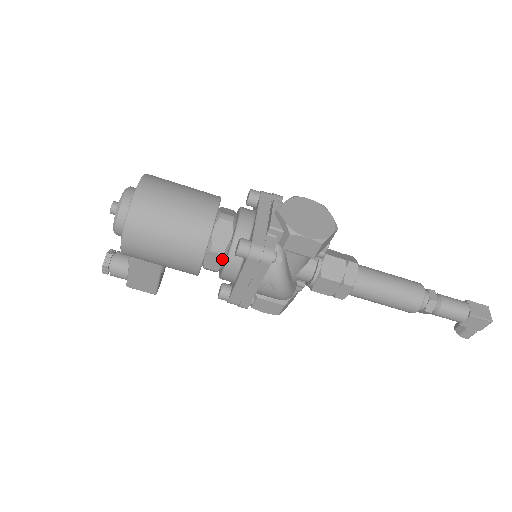
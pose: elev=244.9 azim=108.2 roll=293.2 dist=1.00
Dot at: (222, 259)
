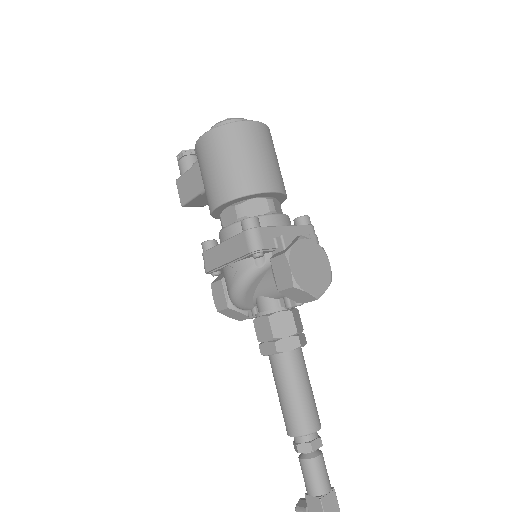
Dot at: (234, 221)
